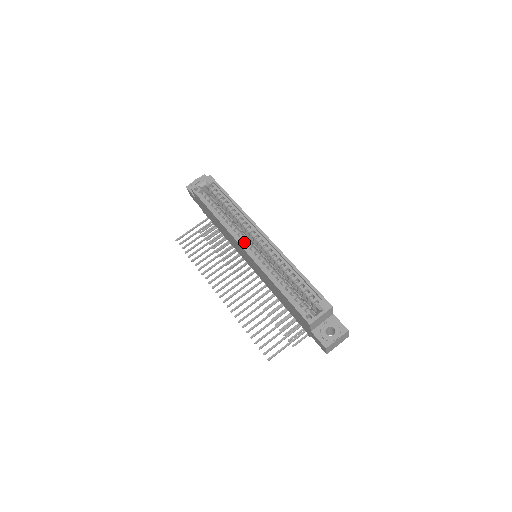
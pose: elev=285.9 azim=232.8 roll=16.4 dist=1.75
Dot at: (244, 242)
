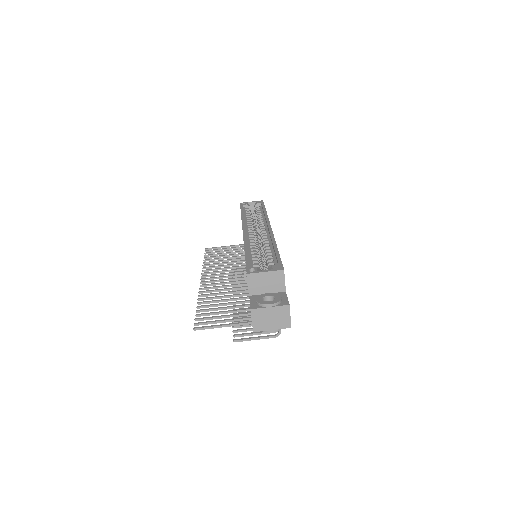
Dot at: (248, 230)
